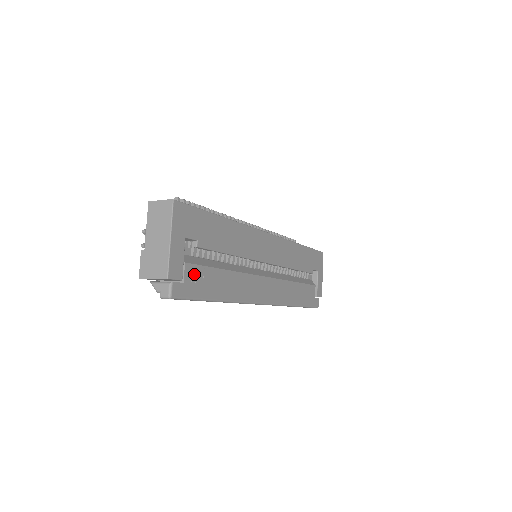
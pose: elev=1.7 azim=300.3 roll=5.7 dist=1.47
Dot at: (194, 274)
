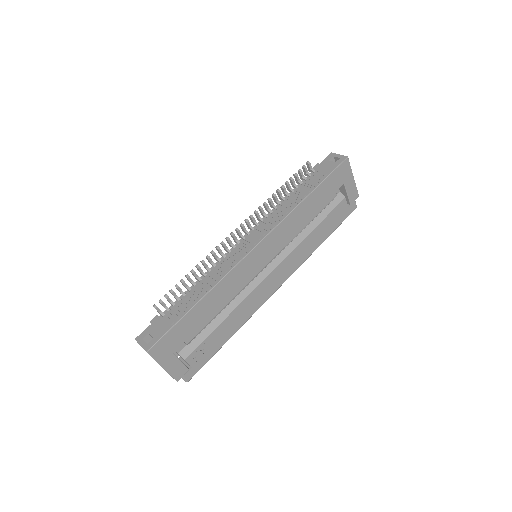
Dot at: (197, 355)
